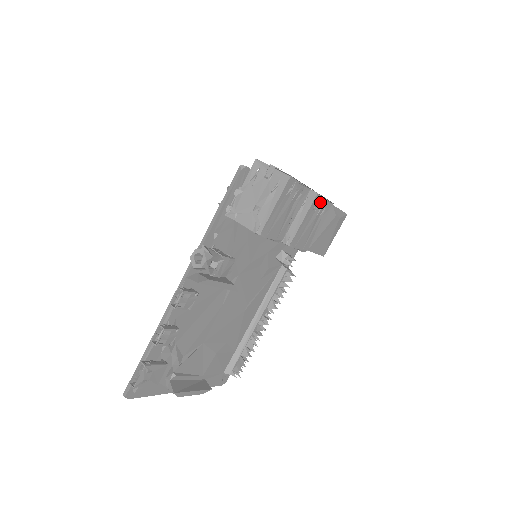
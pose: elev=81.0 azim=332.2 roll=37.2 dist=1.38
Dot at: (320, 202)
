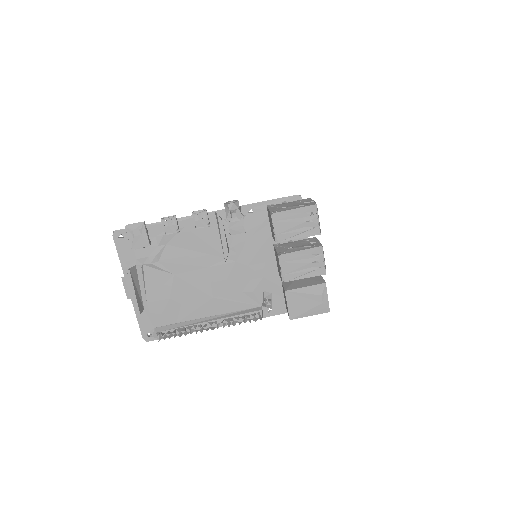
Dot at: (319, 256)
